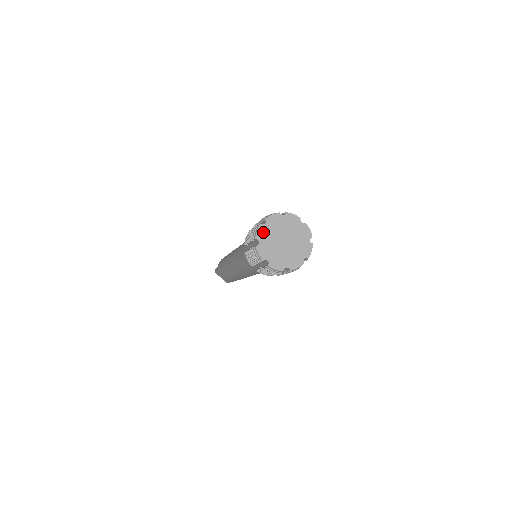
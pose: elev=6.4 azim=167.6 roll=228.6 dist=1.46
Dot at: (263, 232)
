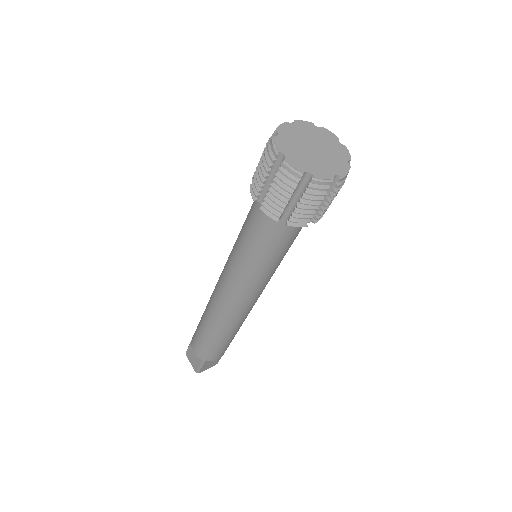
Dot at: (287, 129)
